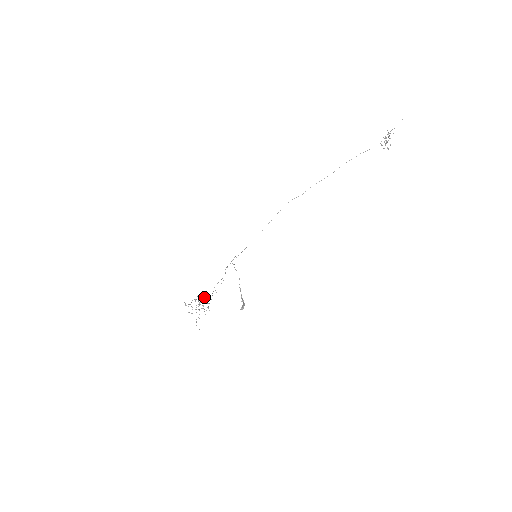
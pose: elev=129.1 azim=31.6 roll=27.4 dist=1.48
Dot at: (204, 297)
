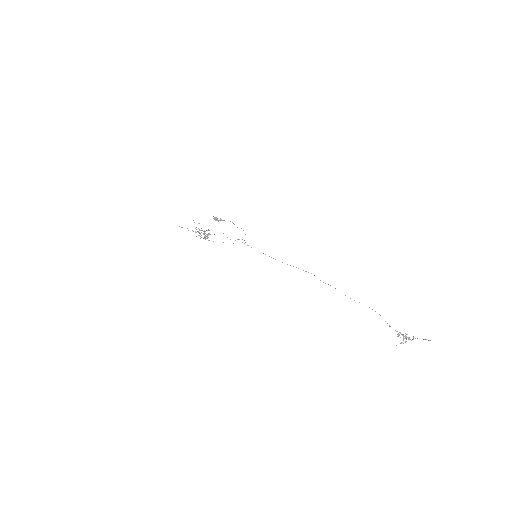
Dot at: occluded
